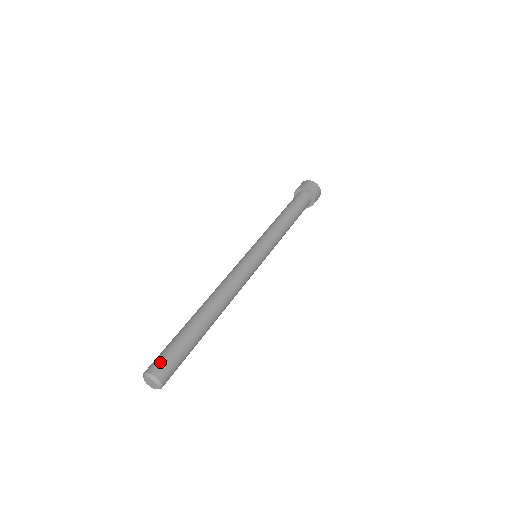
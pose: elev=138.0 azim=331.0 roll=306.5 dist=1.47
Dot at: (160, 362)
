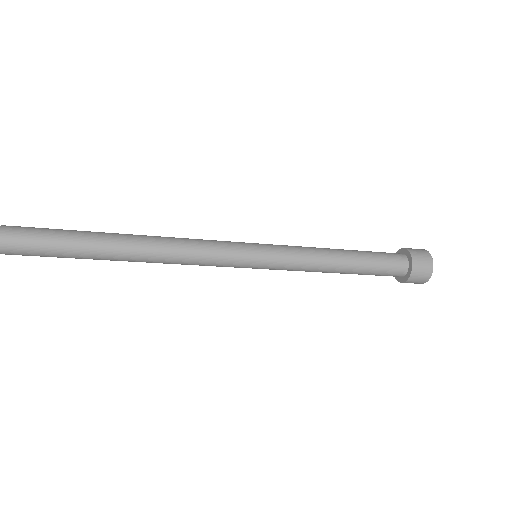
Dot at: occluded
